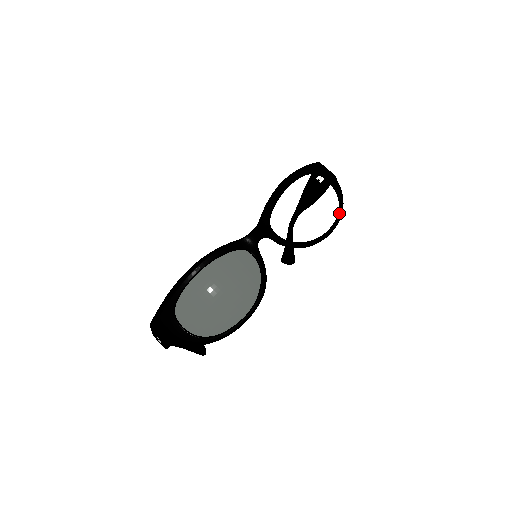
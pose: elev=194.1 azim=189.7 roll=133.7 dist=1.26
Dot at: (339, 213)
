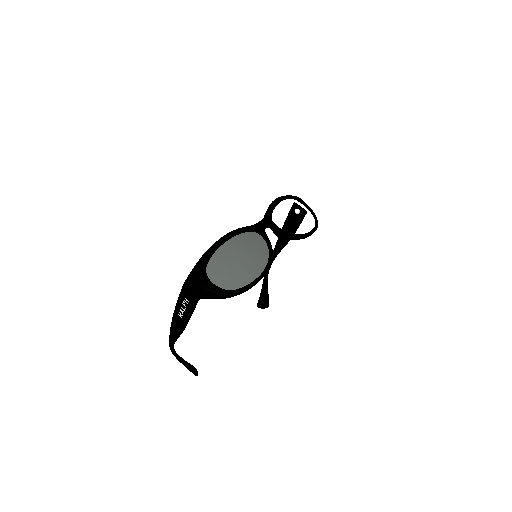
Dot at: (316, 224)
